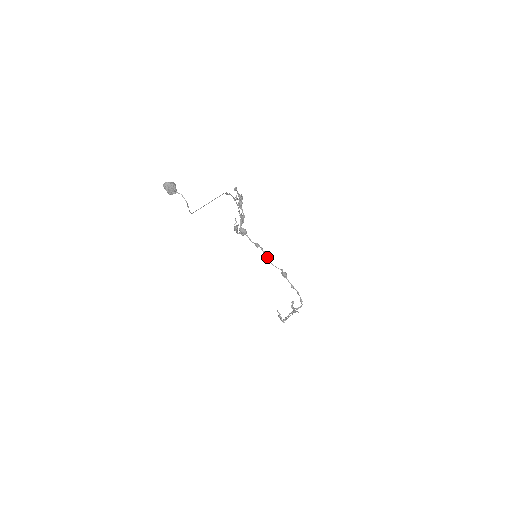
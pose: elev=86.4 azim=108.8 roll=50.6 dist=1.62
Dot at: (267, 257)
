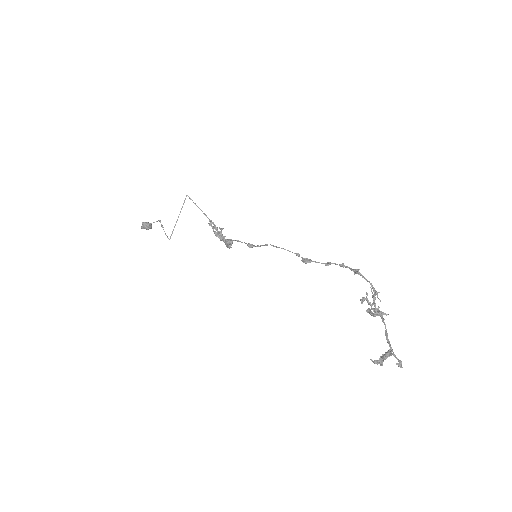
Dot at: (266, 245)
